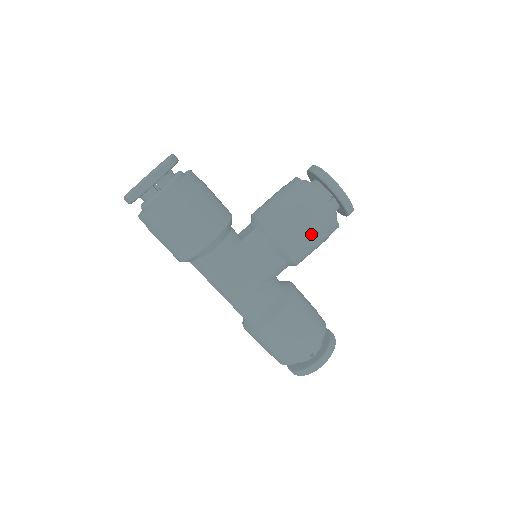
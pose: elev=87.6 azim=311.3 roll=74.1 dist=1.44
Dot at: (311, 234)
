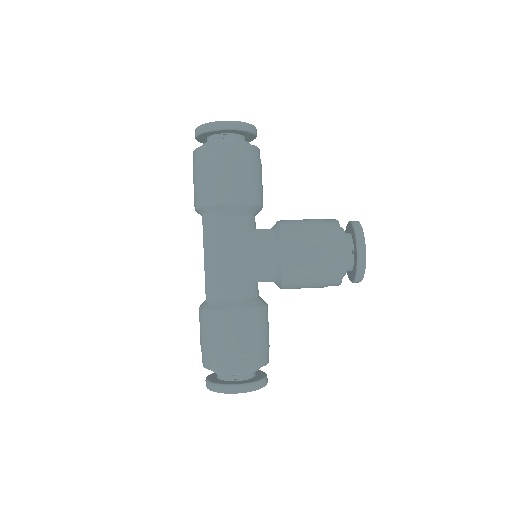
Dot at: (314, 263)
